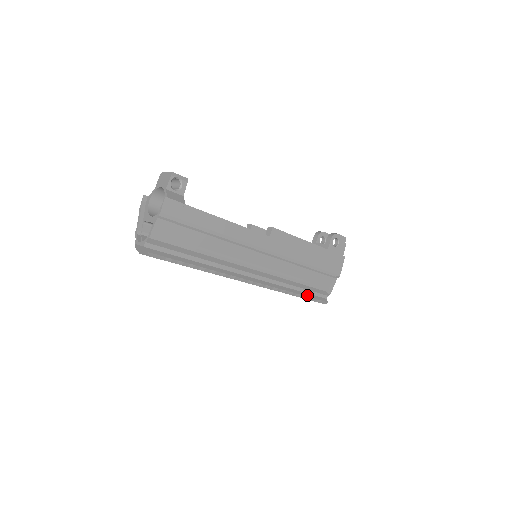
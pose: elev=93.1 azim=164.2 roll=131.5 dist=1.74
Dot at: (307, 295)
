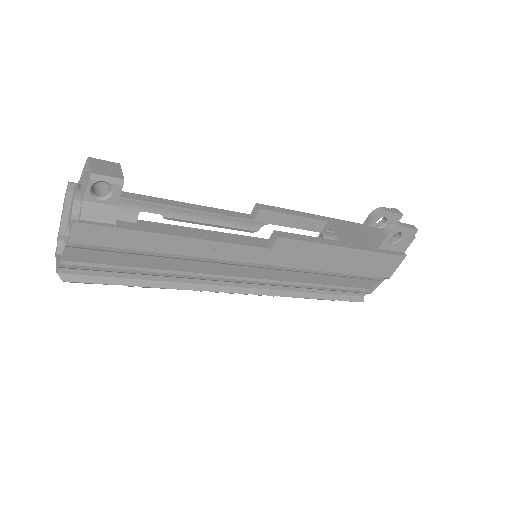
Dot at: (331, 297)
